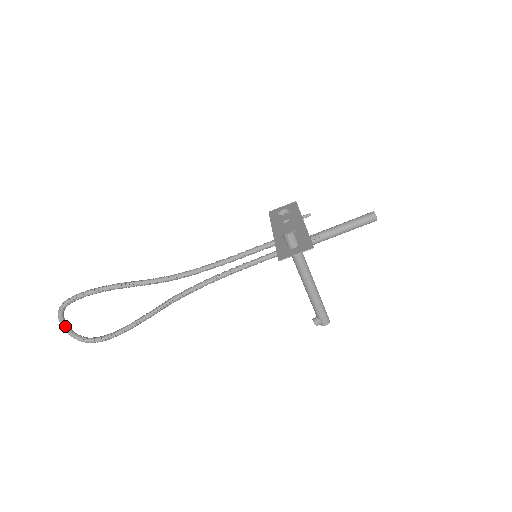
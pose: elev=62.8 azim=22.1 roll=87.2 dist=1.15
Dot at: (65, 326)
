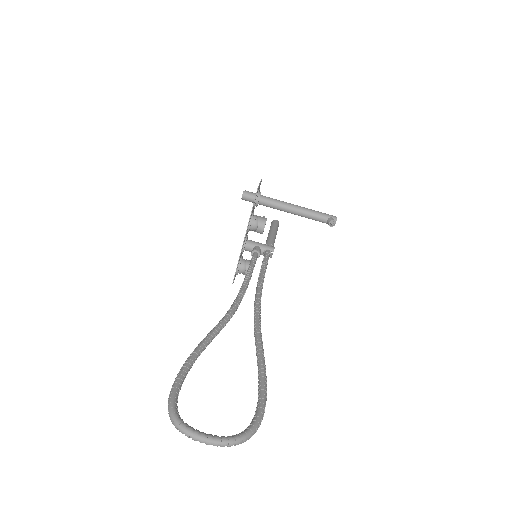
Dot at: (202, 433)
